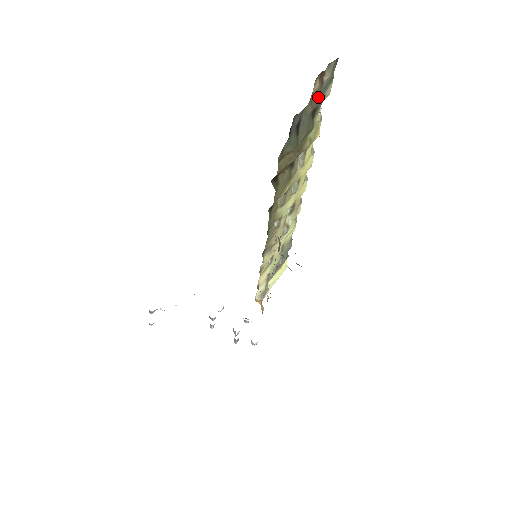
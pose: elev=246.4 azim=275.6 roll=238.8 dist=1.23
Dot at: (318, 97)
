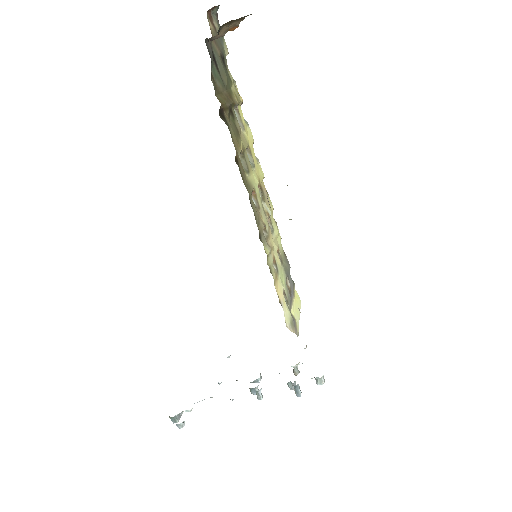
Dot at: (219, 43)
